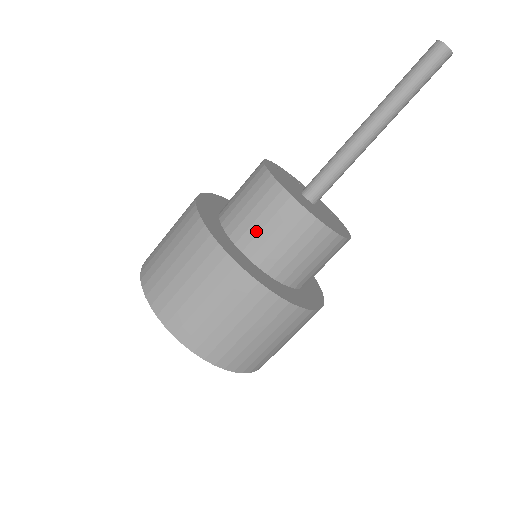
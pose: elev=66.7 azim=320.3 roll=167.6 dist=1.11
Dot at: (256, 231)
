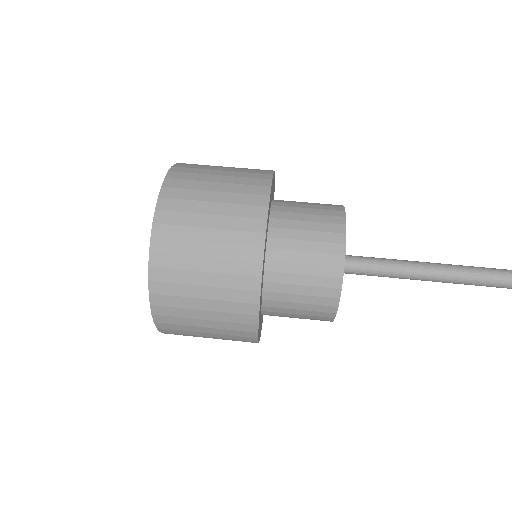
Dot at: occluded
